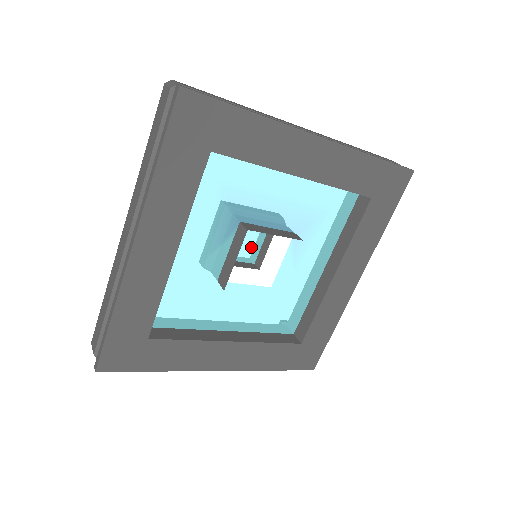
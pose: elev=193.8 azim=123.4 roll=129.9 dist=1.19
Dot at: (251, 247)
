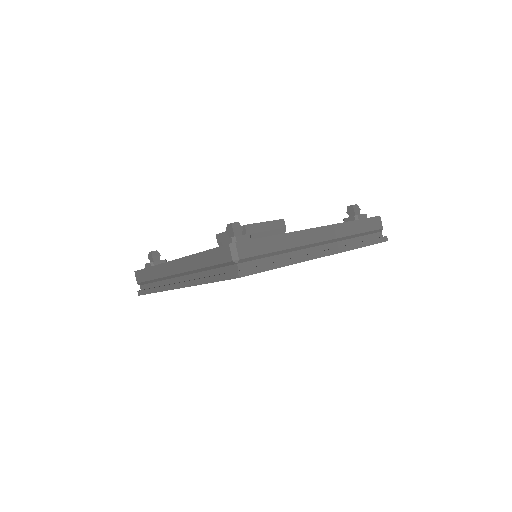
Dot at: occluded
